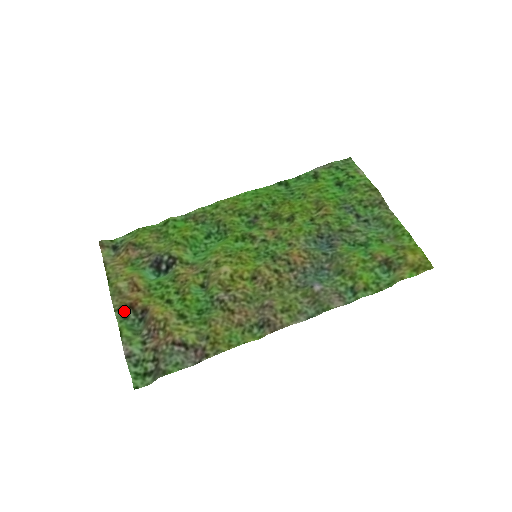
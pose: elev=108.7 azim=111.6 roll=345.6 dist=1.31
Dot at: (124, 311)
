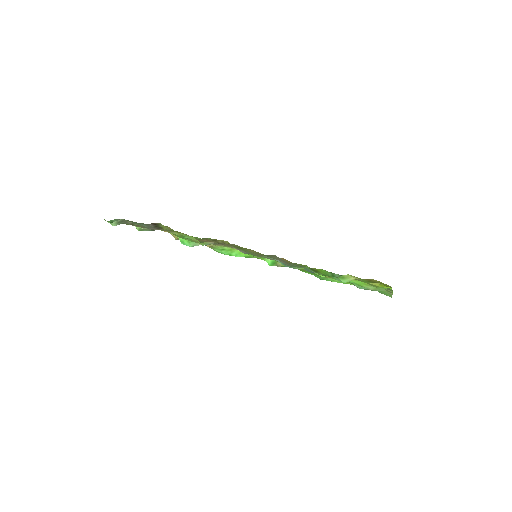
Dot at: occluded
